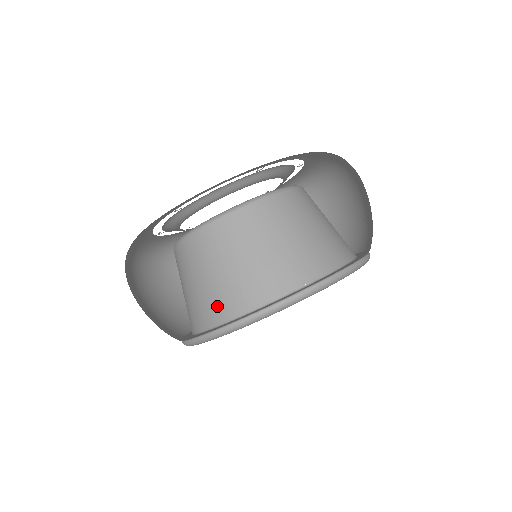
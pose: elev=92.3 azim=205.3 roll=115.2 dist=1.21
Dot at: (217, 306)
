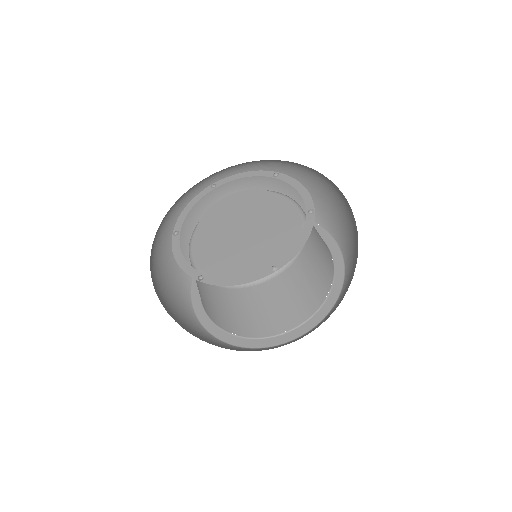
Dot at: (225, 324)
